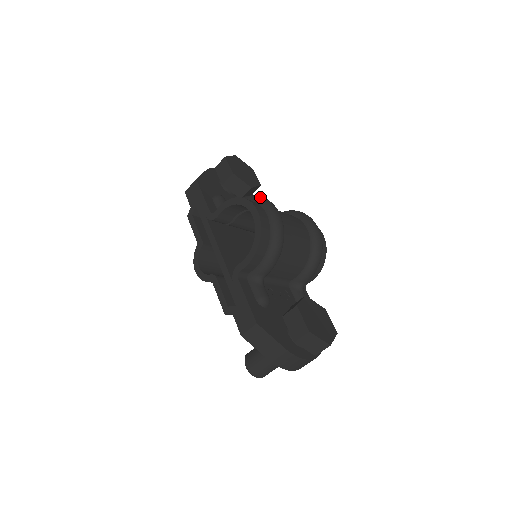
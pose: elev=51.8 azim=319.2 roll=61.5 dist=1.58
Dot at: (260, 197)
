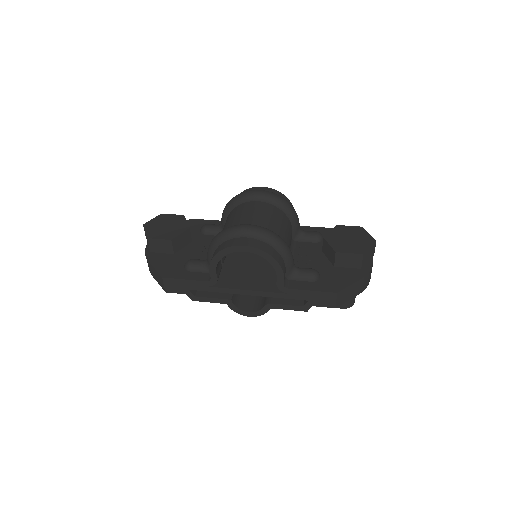
Dot at: (224, 233)
